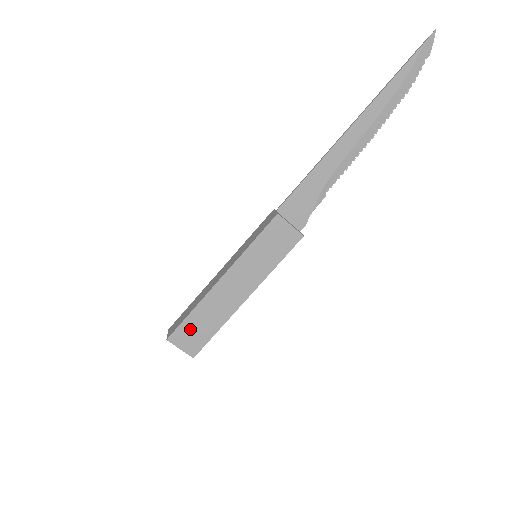
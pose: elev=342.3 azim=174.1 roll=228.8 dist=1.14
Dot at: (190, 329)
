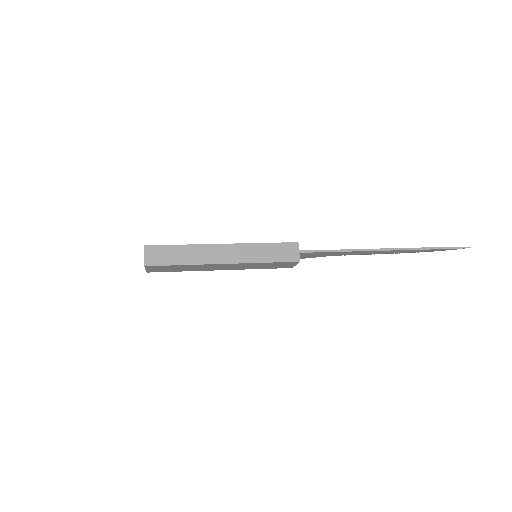
Dot at: (168, 268)
